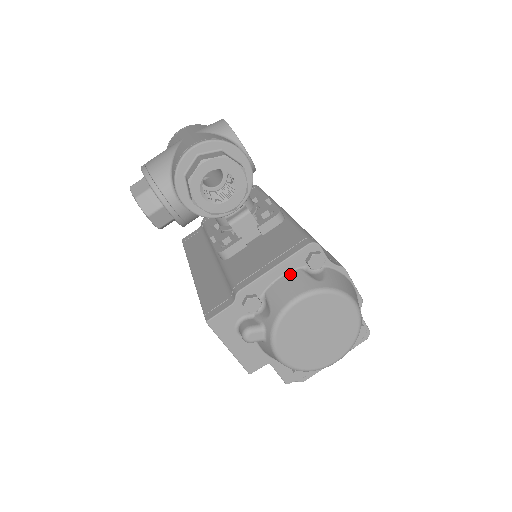
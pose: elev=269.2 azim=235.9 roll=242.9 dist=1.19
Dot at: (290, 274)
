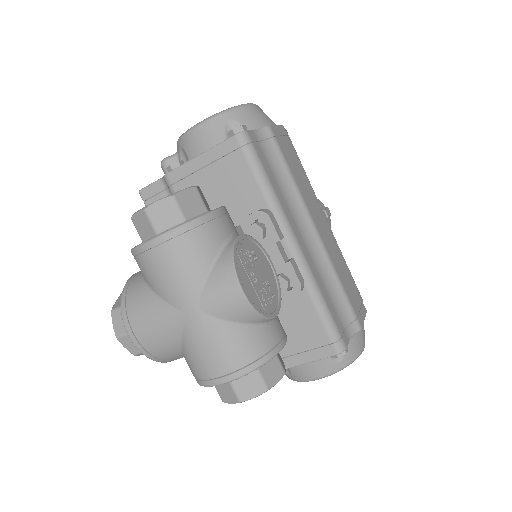
Dot at: occluded
